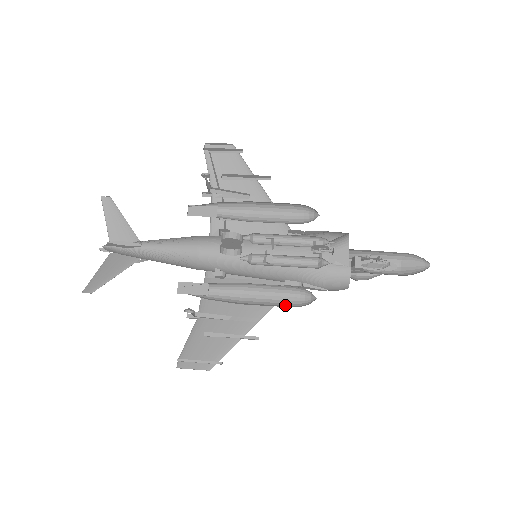
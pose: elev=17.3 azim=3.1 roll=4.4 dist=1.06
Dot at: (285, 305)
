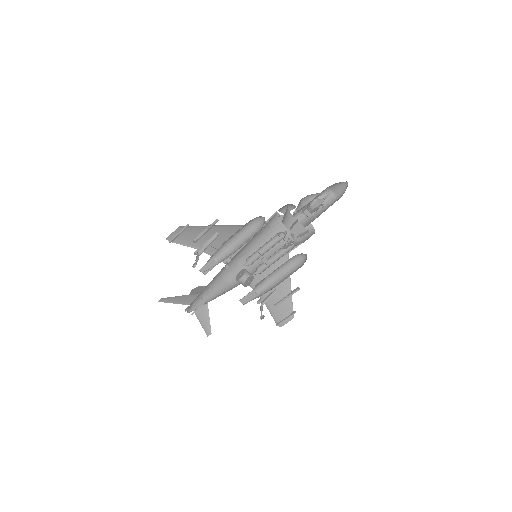
Dot at: (295, 266)
